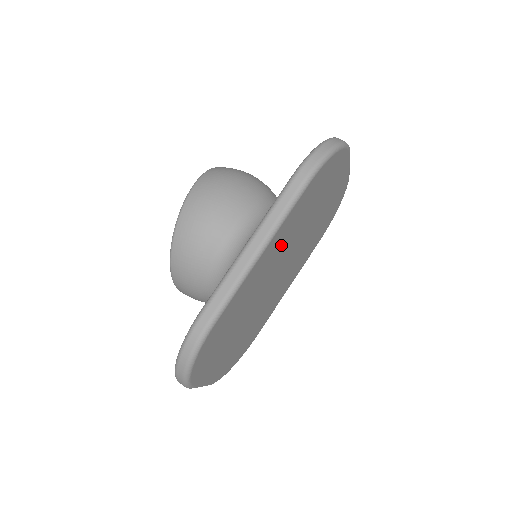
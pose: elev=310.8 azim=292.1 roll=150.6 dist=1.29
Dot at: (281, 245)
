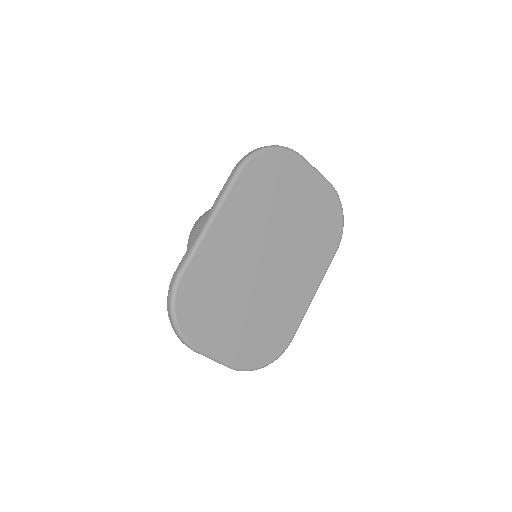
Dot at: (243, 225)
